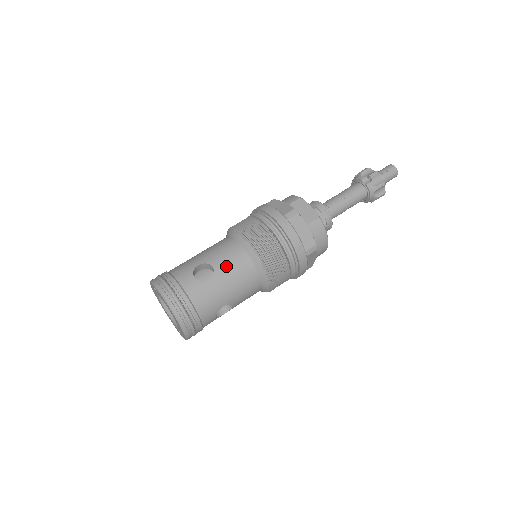
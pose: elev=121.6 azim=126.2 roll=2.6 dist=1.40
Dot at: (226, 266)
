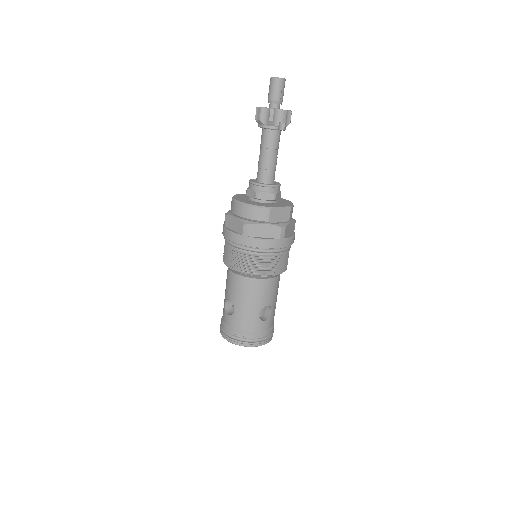
Dot at: (272, 296)
